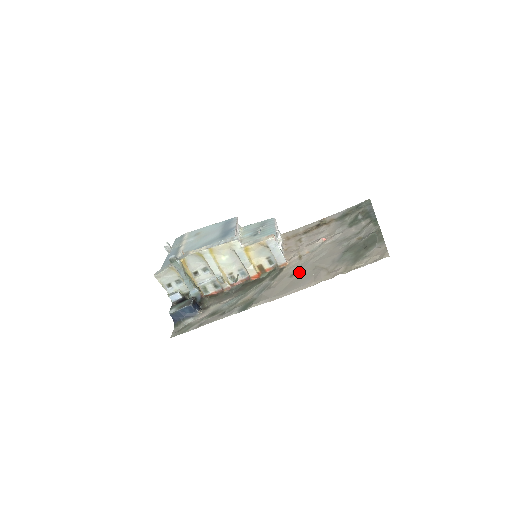
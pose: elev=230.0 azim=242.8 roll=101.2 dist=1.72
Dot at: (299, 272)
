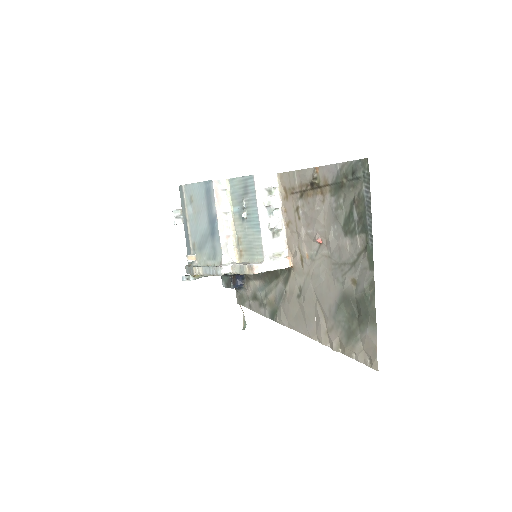
Dot at: (303, 298)
